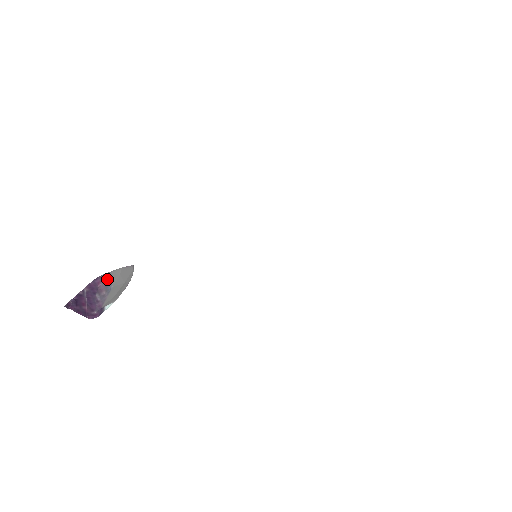
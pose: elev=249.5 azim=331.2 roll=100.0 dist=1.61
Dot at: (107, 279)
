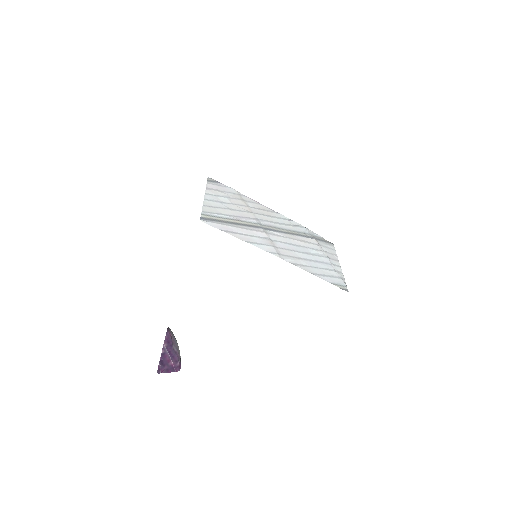
Dot at: (171, 332)
